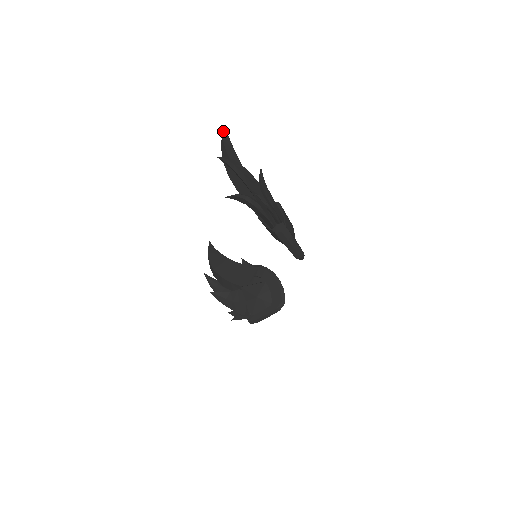
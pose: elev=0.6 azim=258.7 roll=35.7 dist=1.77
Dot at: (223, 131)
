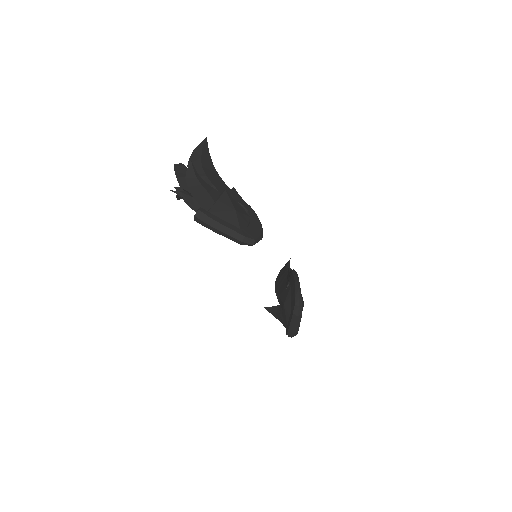
Dot at: (201, 142)
